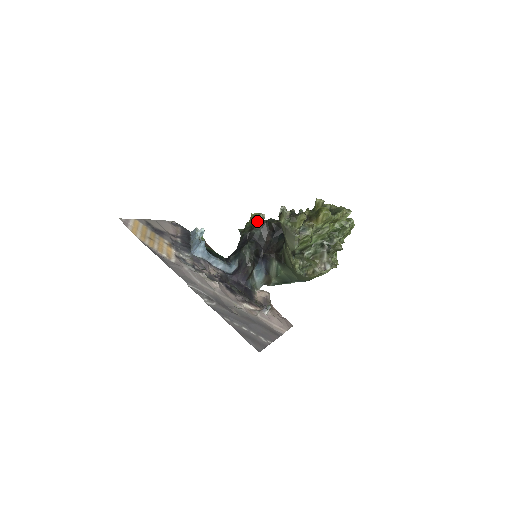
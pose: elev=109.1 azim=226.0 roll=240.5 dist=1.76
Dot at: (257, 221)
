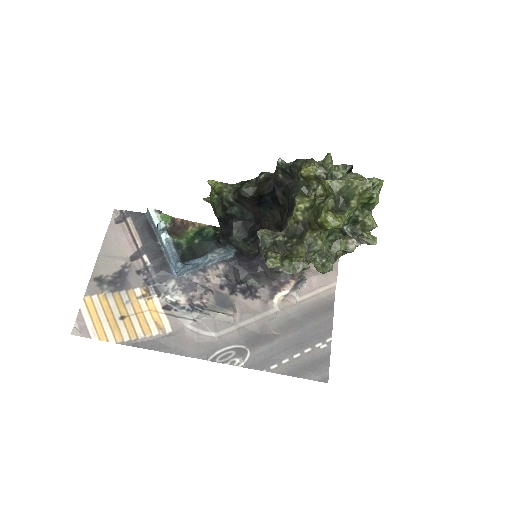
Dot at: (225, 201)
